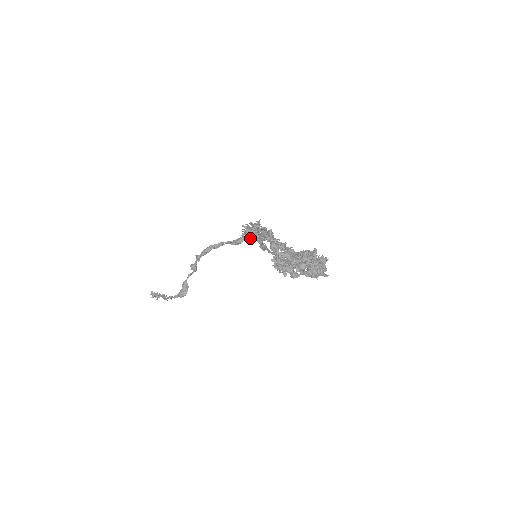
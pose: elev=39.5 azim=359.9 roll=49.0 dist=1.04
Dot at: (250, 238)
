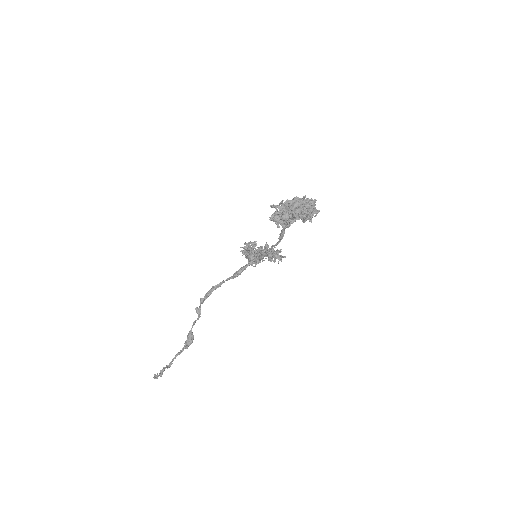
Dot at: (249, 251)
